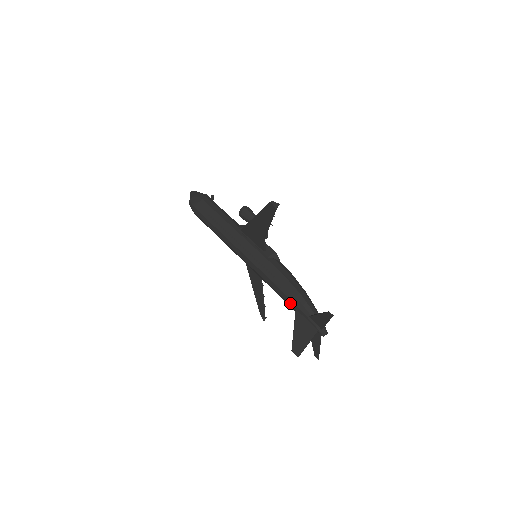
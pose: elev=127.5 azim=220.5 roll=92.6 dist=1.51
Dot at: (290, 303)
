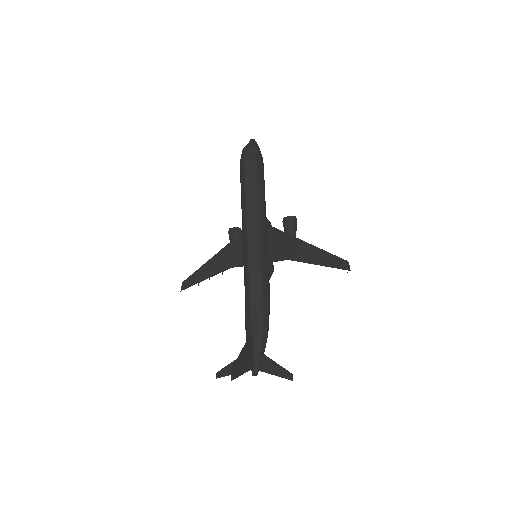
Dot at: (253, 325)
